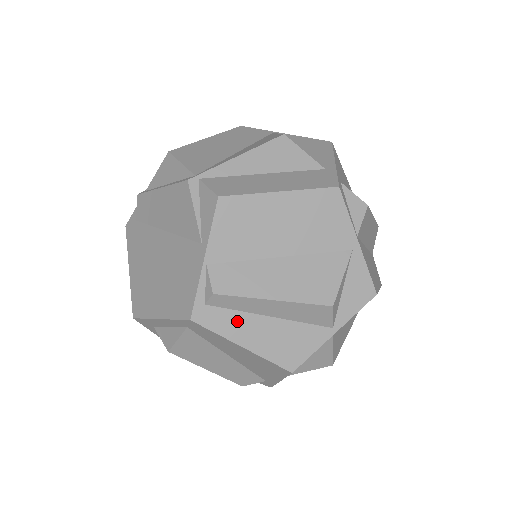
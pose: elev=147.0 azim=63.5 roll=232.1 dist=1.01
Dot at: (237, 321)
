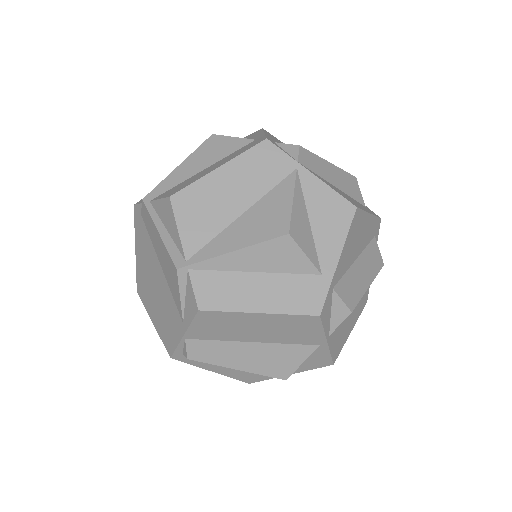
Dot at: occluded
